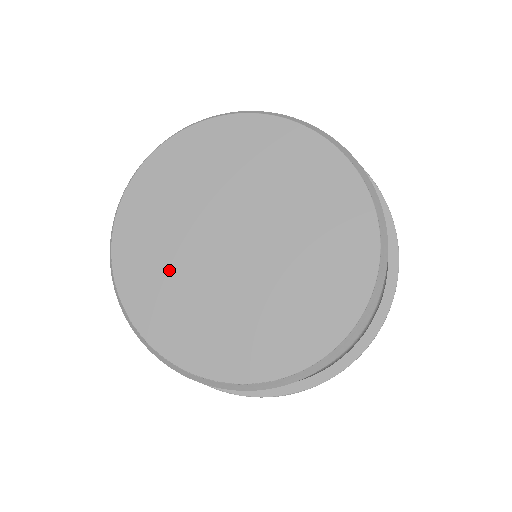
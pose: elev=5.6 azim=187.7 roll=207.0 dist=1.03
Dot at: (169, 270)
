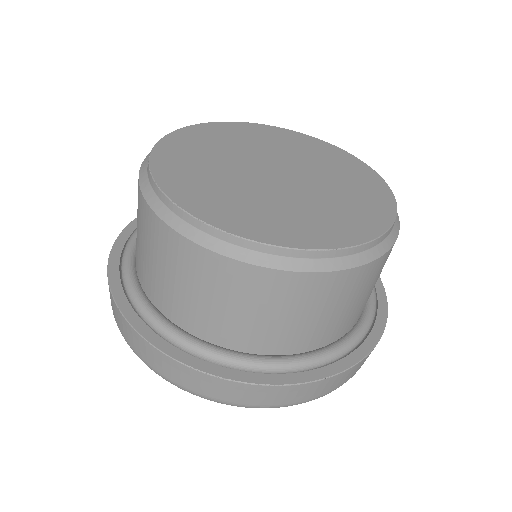
Dot at: (222, 188)
